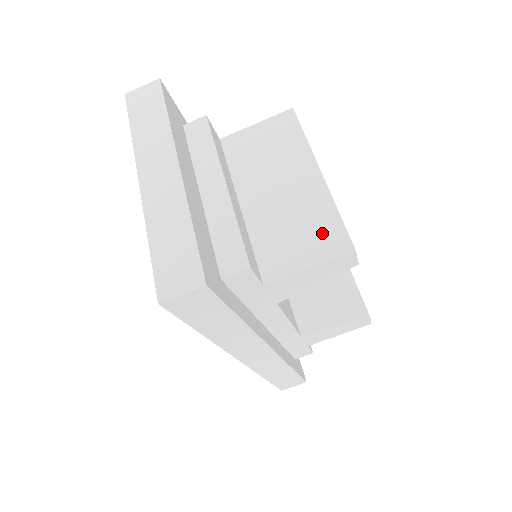
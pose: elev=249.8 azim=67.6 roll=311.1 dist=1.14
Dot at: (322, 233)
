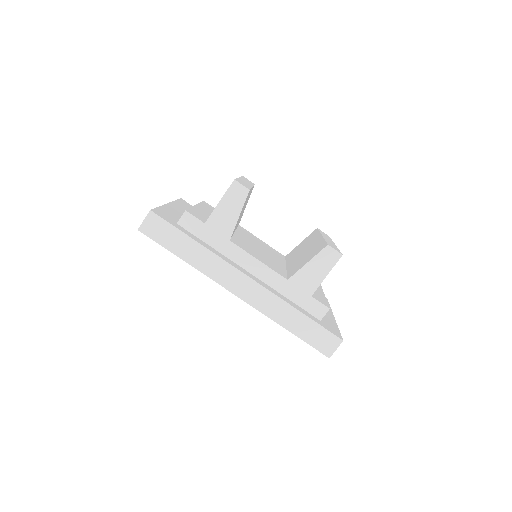
Dot at: occluded
